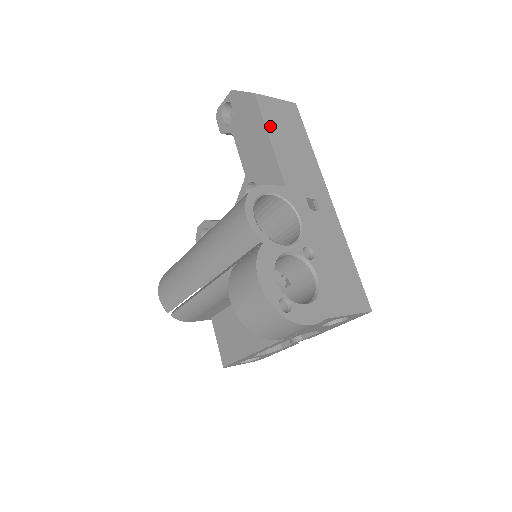
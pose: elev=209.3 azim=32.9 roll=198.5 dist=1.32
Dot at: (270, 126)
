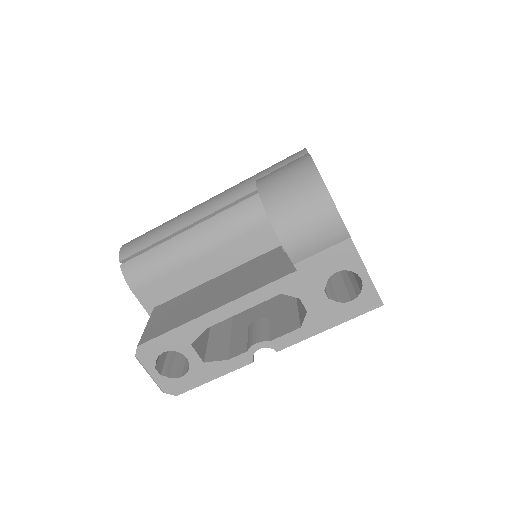
Dot at: occluded
